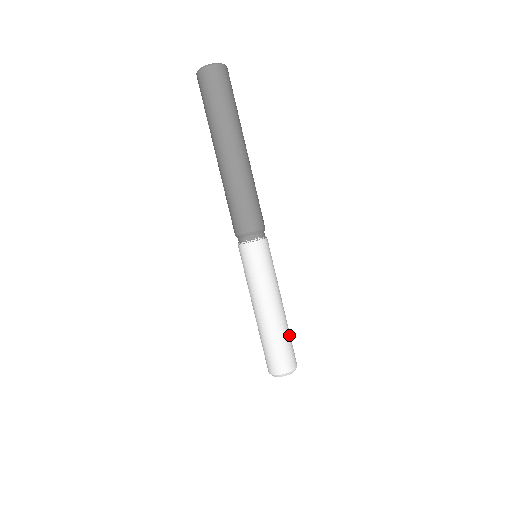
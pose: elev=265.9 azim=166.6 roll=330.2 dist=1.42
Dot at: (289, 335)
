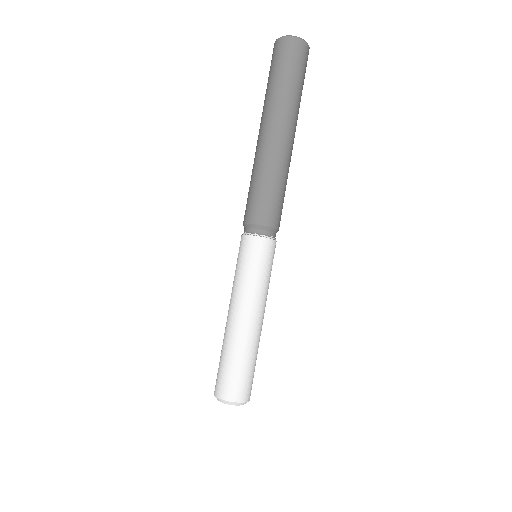
Dot at: (253, 360)
